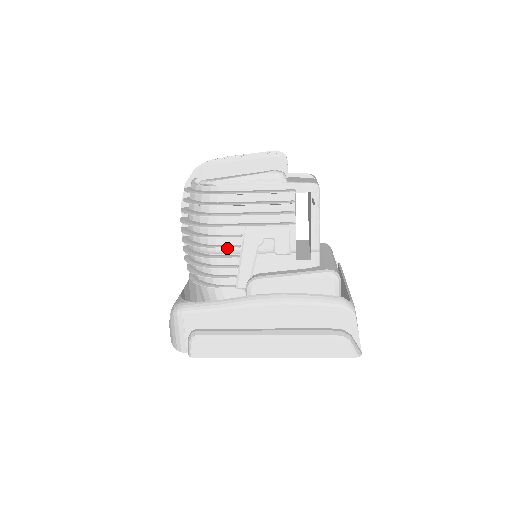
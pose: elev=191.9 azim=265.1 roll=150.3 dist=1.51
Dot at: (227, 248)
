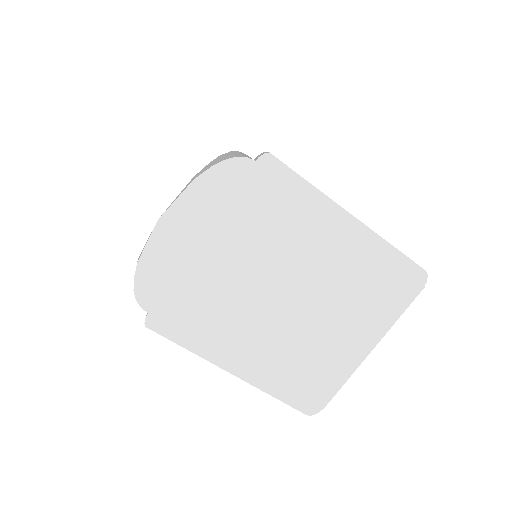
Dot at: occluded
